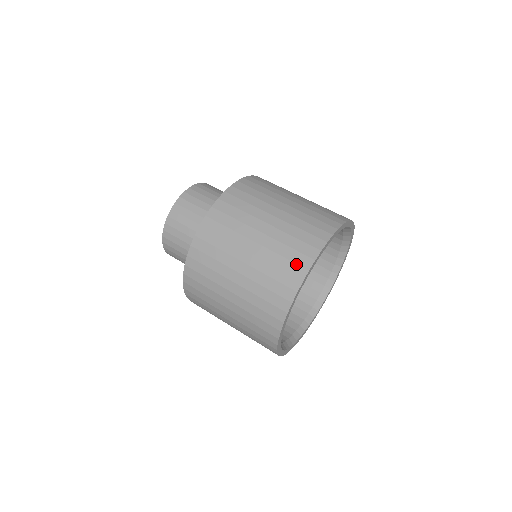
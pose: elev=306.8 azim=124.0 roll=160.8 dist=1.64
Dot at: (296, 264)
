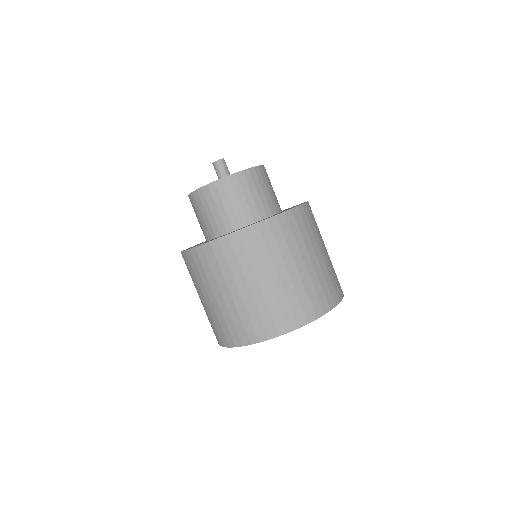
Dot at: (284, 321)
